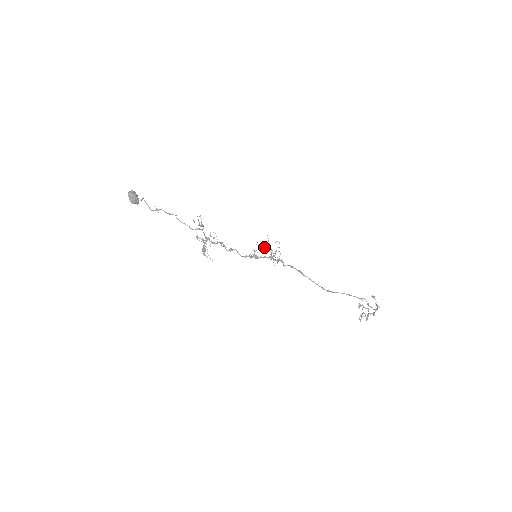
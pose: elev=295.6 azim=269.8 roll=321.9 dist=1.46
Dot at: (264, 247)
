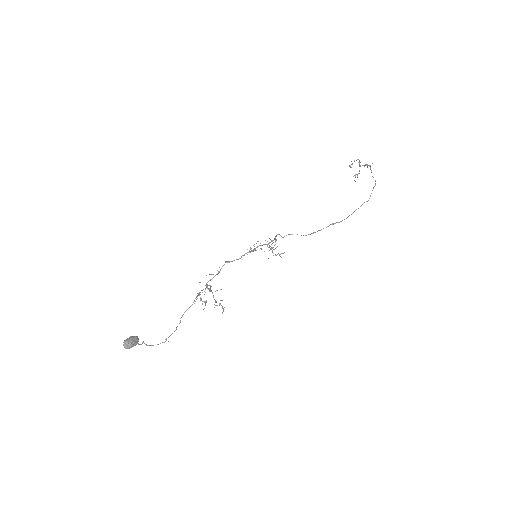
Dot at: occluded
